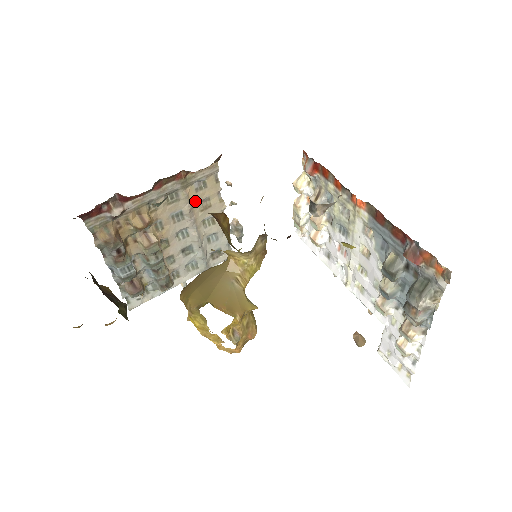
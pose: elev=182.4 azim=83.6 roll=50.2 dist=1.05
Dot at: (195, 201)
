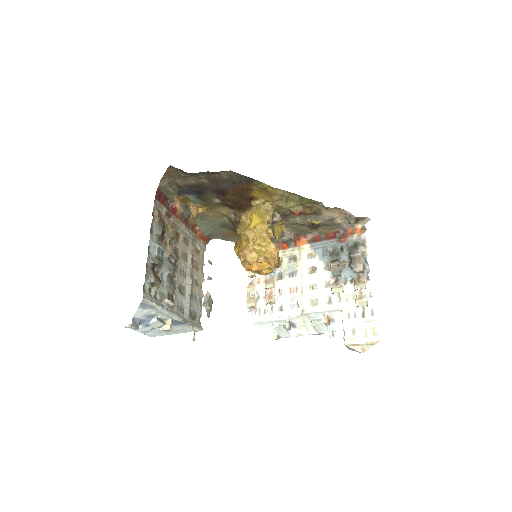
Dot at: (194, 256)
